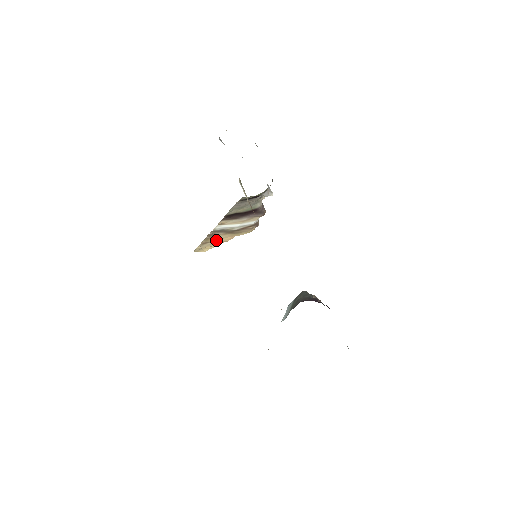
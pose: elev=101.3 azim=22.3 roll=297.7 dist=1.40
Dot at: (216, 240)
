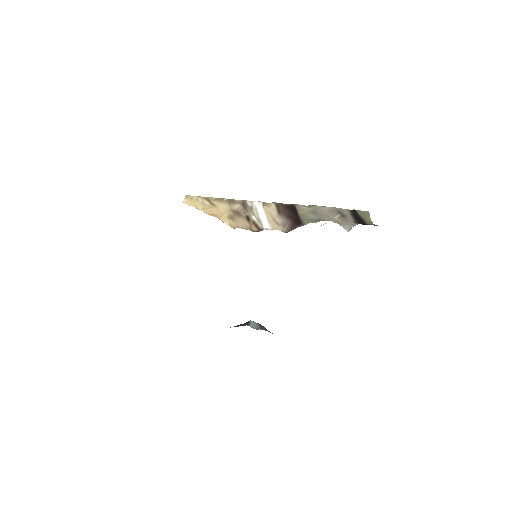
Dot at: (214, 206)
